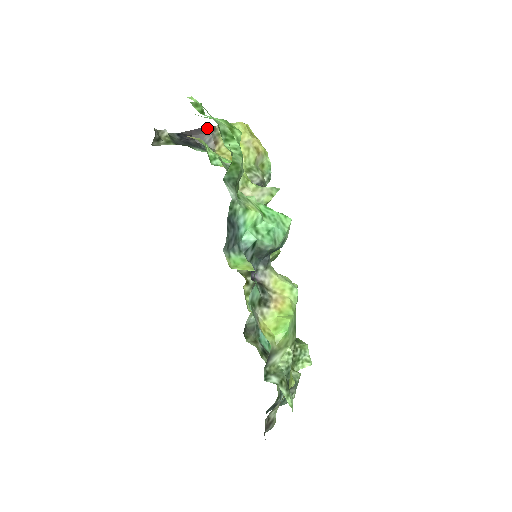
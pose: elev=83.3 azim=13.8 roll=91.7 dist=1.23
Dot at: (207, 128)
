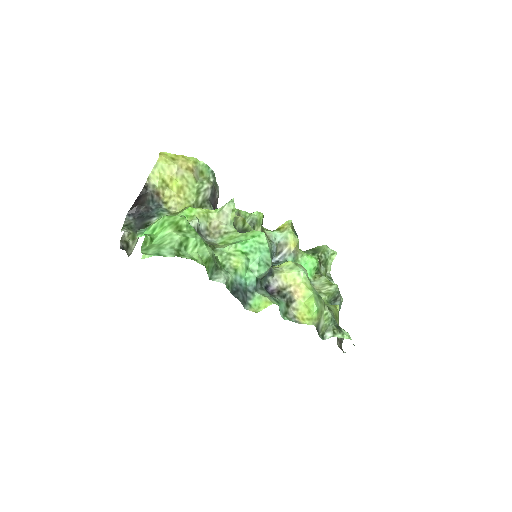
Dot at: (142, 191)
